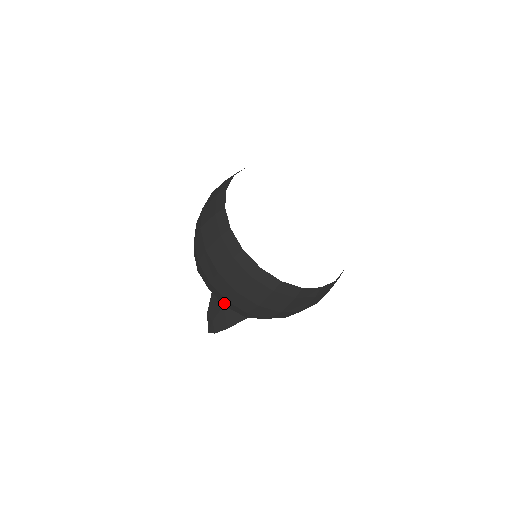
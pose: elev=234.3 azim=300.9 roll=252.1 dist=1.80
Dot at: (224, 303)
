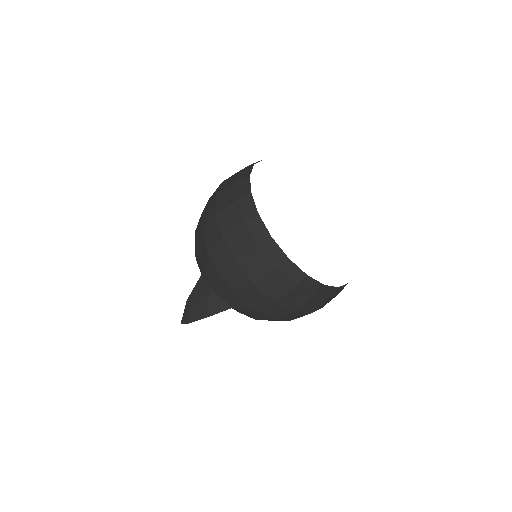
Dot at: (213, 283)
